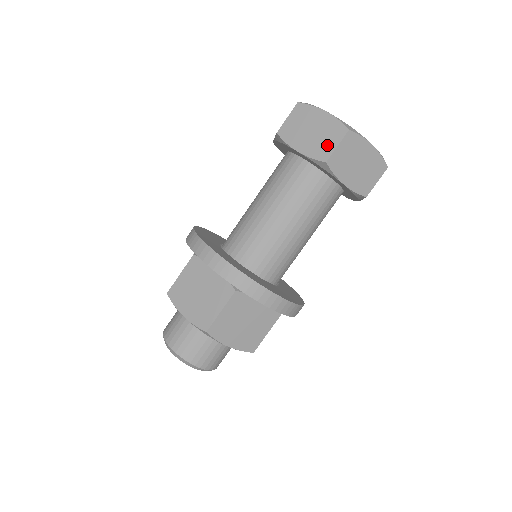
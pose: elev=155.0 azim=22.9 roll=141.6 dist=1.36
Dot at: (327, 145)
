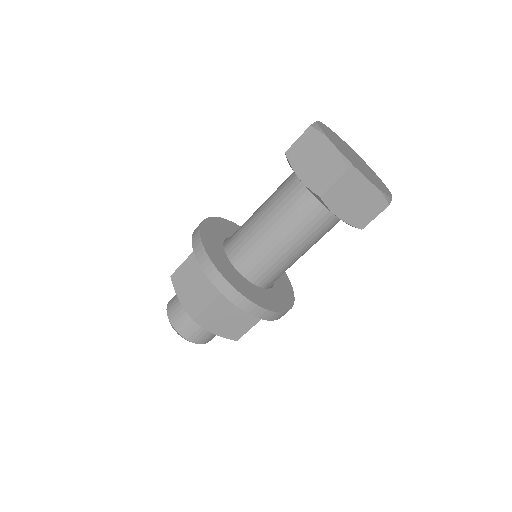
Dot at: occluded
